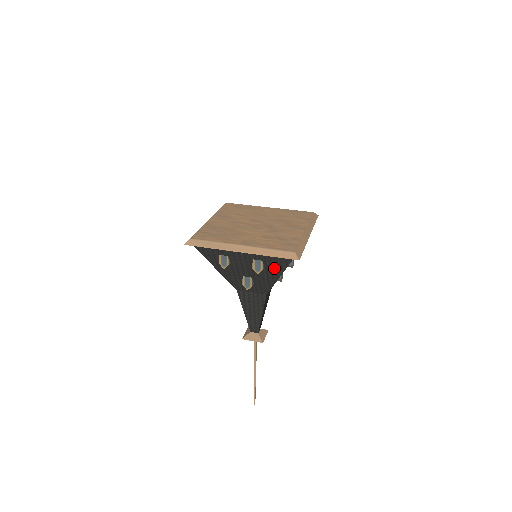
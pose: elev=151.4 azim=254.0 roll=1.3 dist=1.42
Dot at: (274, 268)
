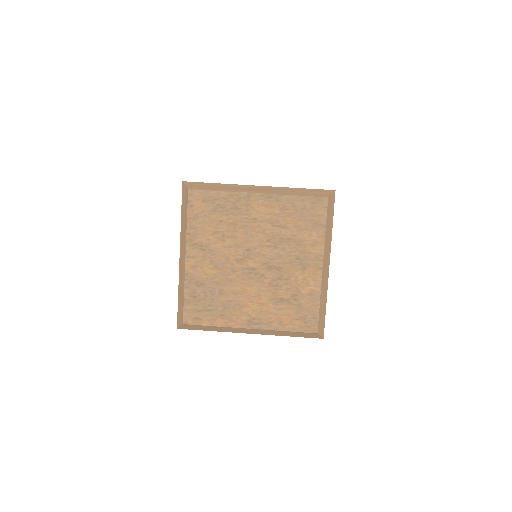
Dot at: occluded
